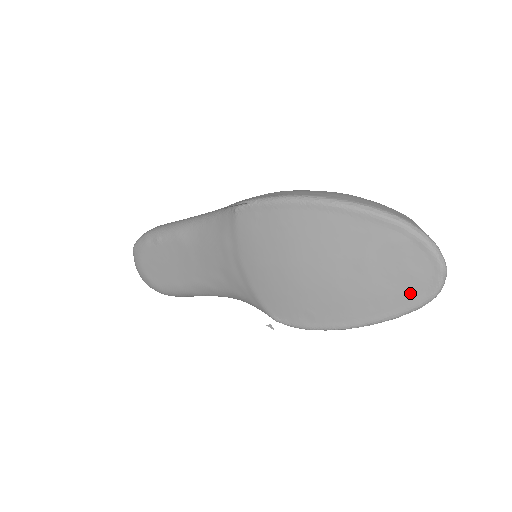
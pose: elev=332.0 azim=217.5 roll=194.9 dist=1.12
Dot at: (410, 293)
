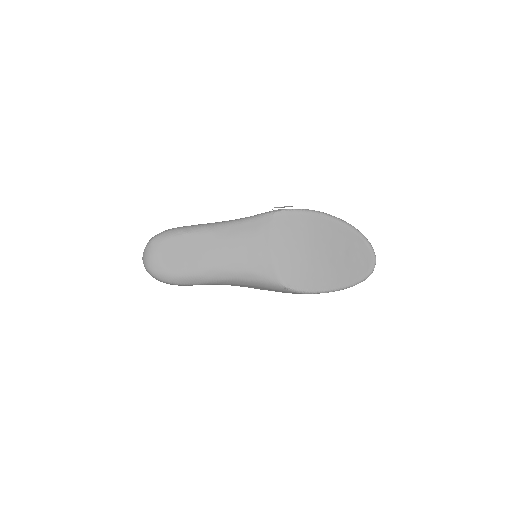
Dot at: (362, 271)
